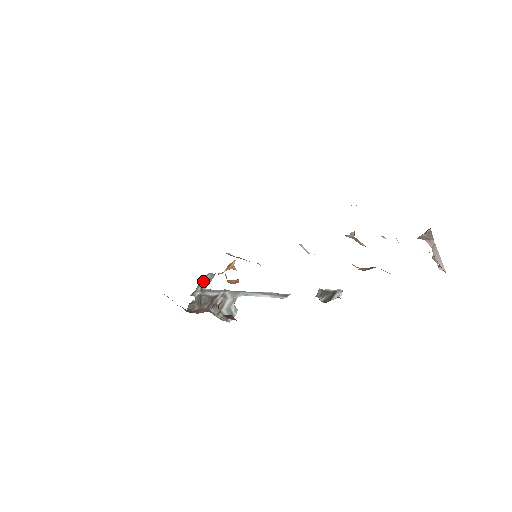
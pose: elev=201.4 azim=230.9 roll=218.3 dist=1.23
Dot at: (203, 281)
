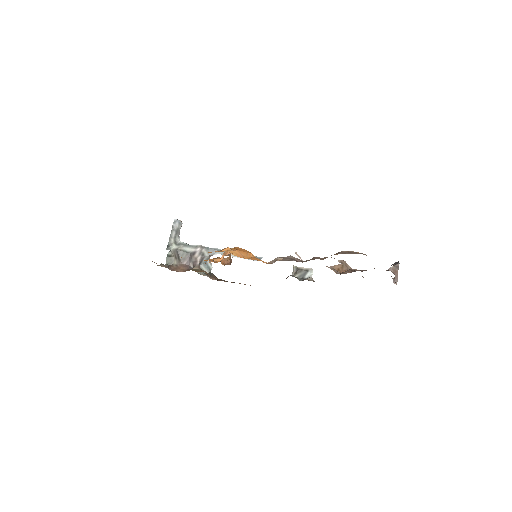
Dot at: (173, 231)
